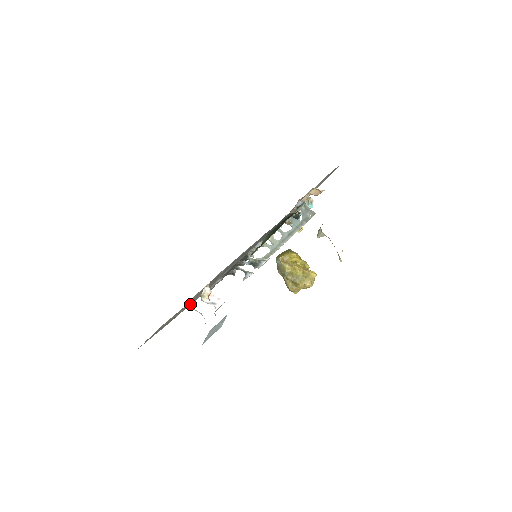
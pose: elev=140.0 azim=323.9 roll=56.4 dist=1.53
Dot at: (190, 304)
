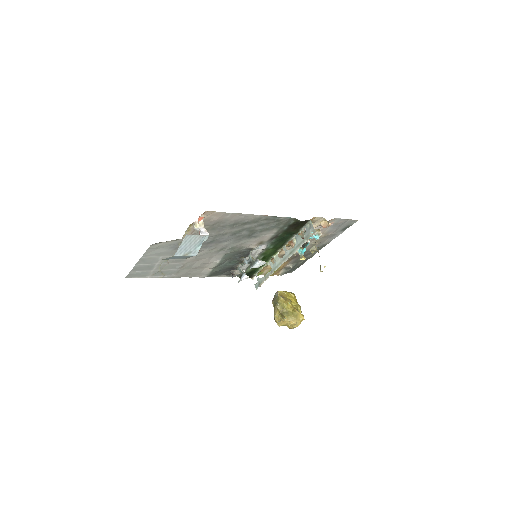
Dot at: (185, 271)
